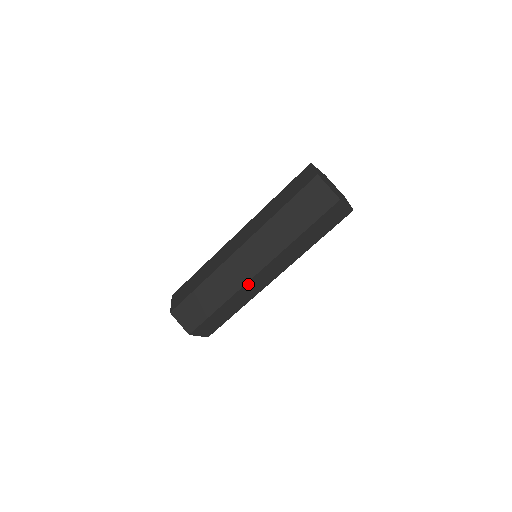
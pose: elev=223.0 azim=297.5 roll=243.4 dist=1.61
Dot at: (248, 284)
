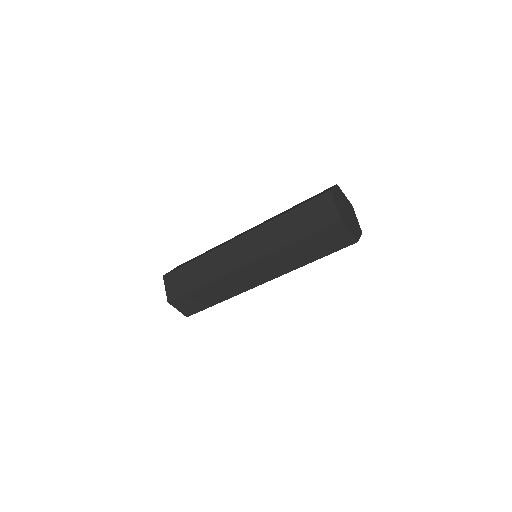
Dot at: (250, 288)
